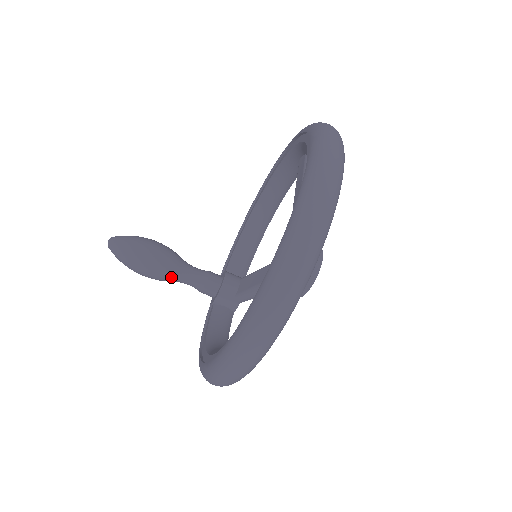
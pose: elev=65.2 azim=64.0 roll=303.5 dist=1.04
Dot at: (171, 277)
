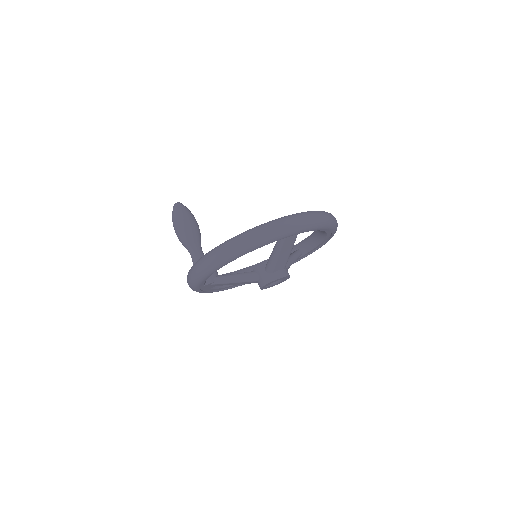
Dot at: (193, 240)
